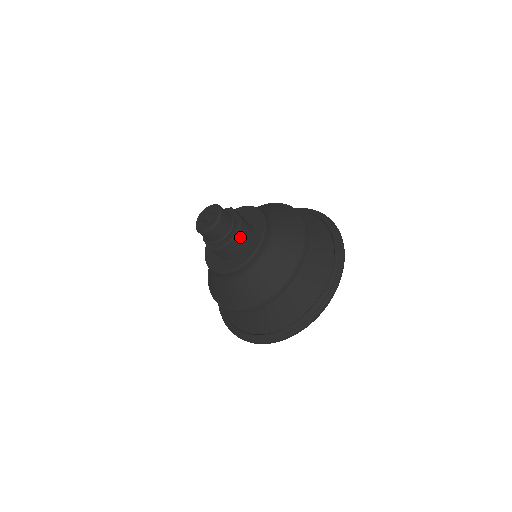
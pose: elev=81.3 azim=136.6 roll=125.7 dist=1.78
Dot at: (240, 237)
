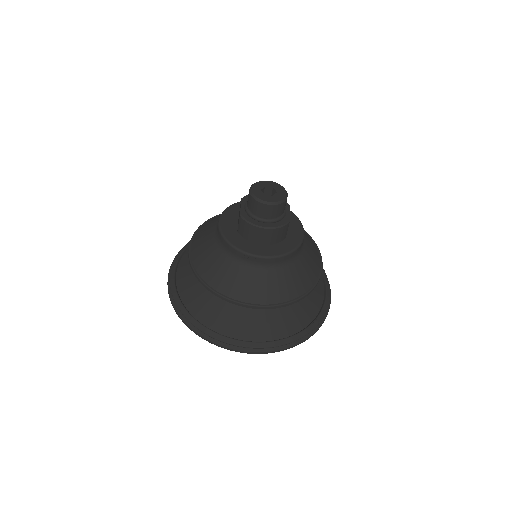
Dot at: (273, 234)
